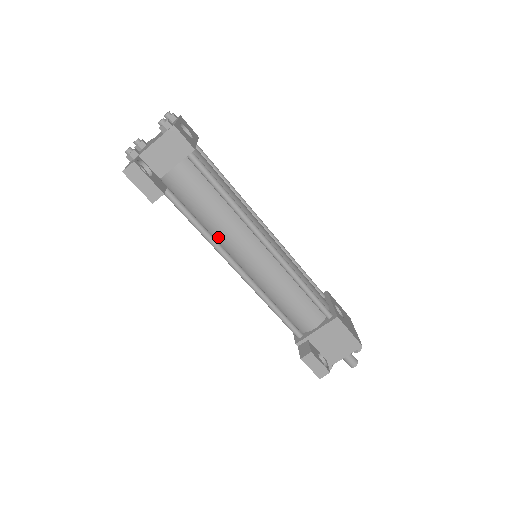
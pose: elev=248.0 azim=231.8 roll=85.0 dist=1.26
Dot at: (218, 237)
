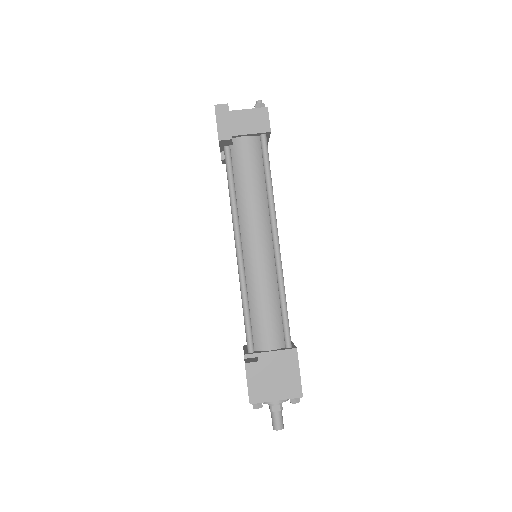
Dot at: (241, 212)
